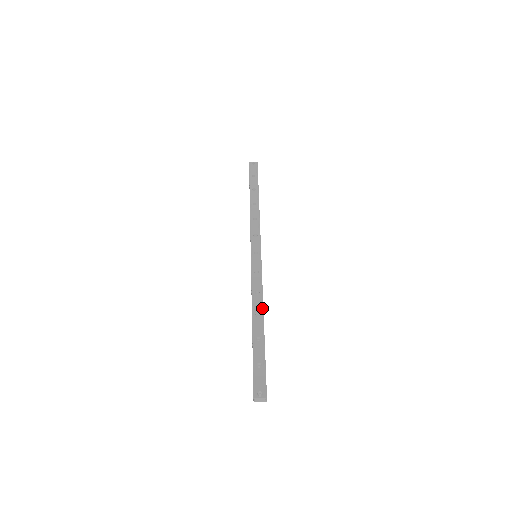
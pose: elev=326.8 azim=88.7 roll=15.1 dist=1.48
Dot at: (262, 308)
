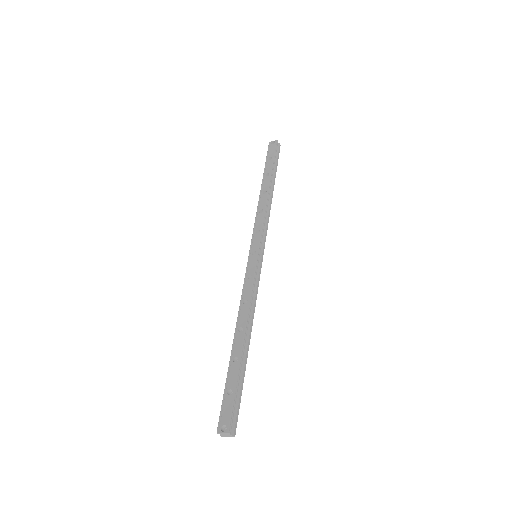
Dot at: (247, 321)
